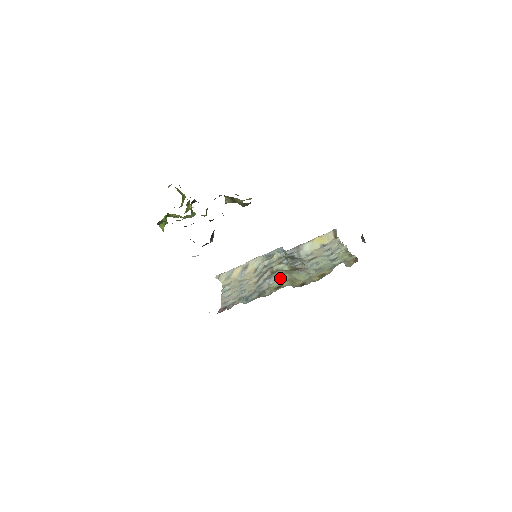
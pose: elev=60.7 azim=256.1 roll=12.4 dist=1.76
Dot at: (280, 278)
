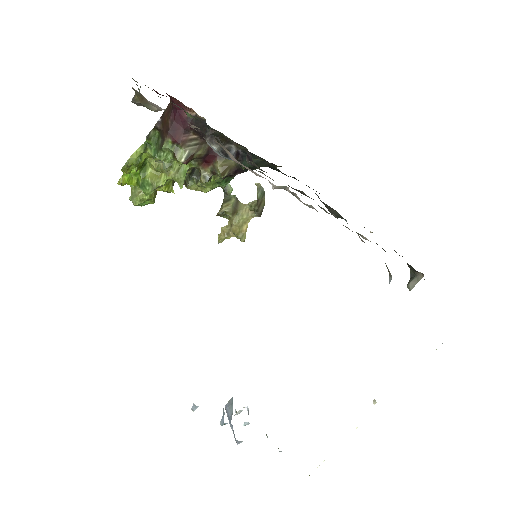
Dot at: occluded
